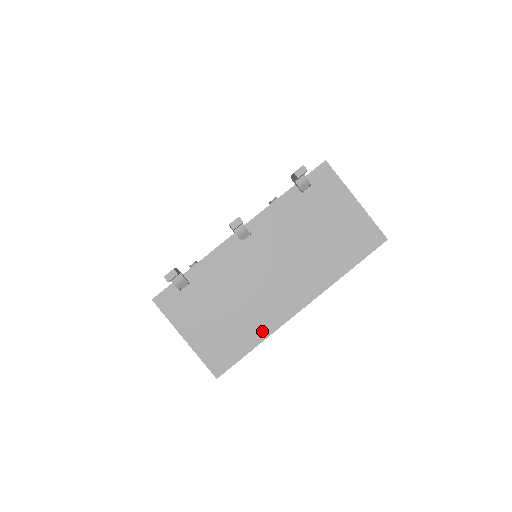
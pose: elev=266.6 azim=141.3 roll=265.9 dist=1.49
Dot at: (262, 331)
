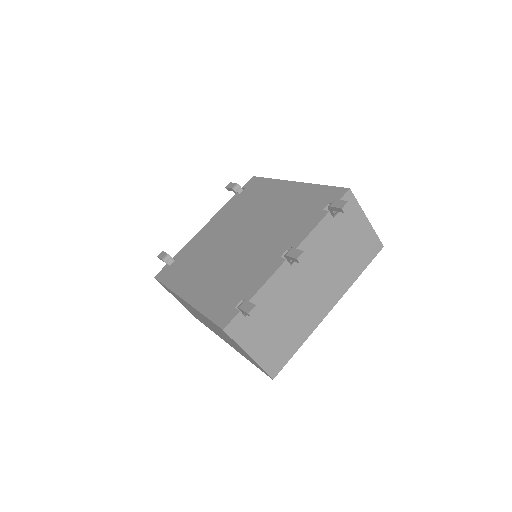
Dot at: (304, 334)
